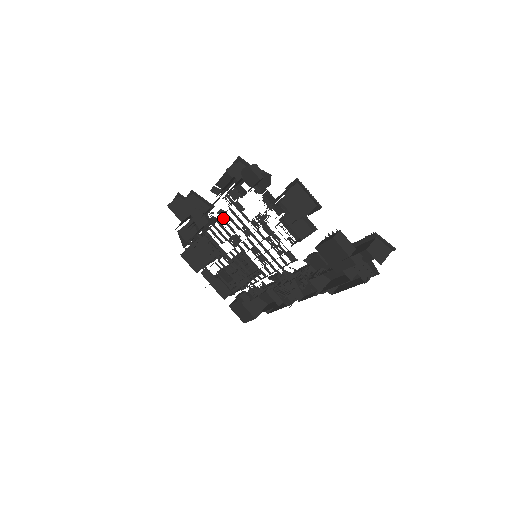
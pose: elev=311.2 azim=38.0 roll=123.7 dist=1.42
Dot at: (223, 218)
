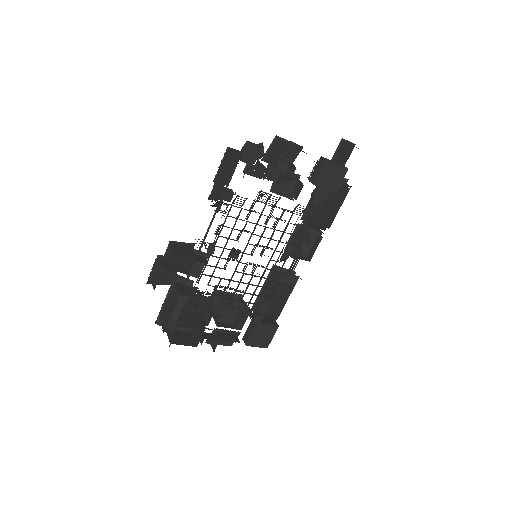
Dot at: (220, 236)
